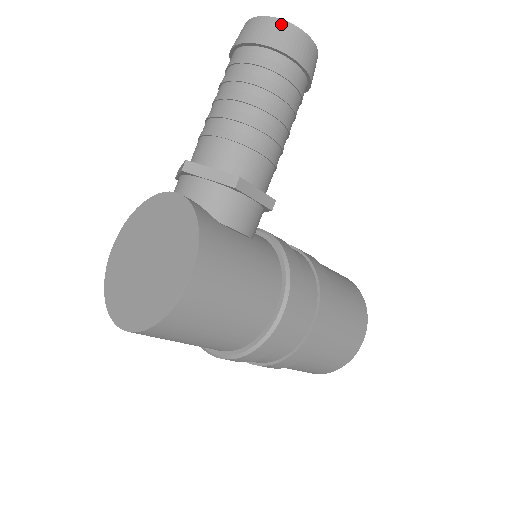
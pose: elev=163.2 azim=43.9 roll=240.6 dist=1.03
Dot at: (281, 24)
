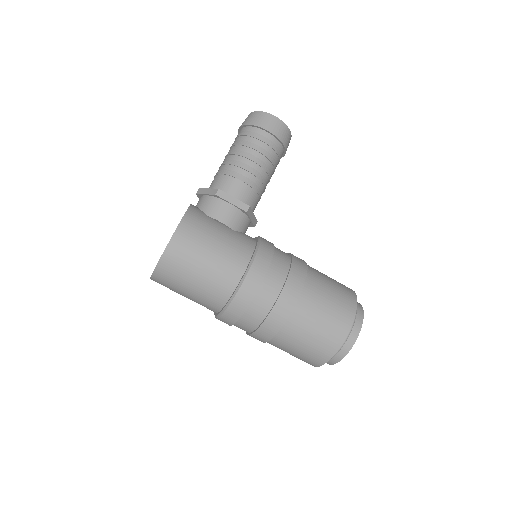
Dot at: (257, 113)
